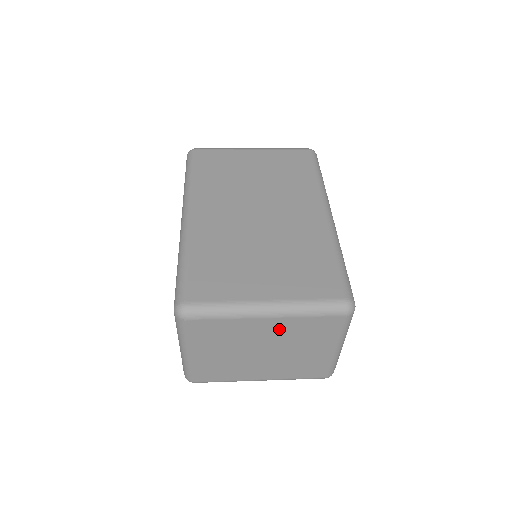
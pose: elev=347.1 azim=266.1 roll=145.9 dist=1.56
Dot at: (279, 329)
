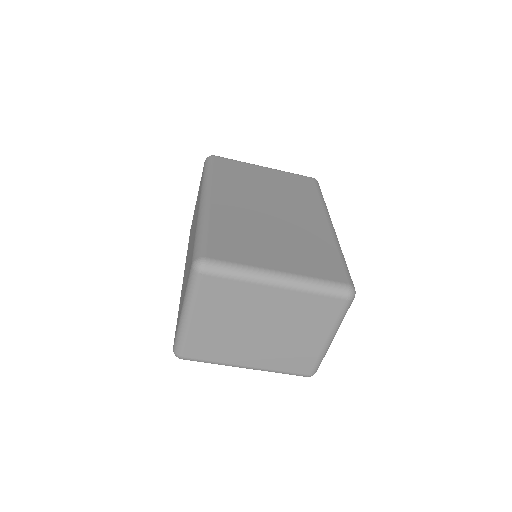
Dot at: (284, 304)
